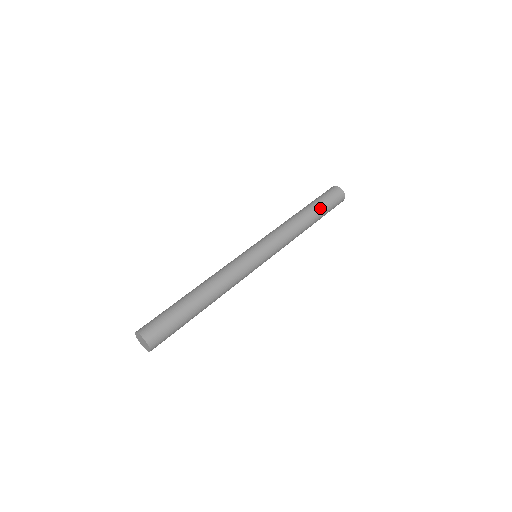
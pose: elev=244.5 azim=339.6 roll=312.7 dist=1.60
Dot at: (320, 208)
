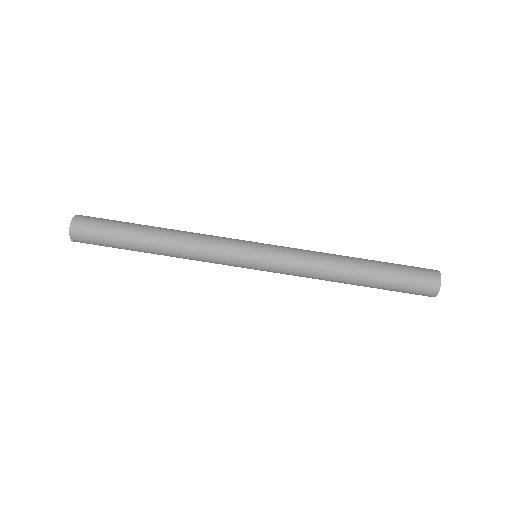
Dot at: (384, 267)
